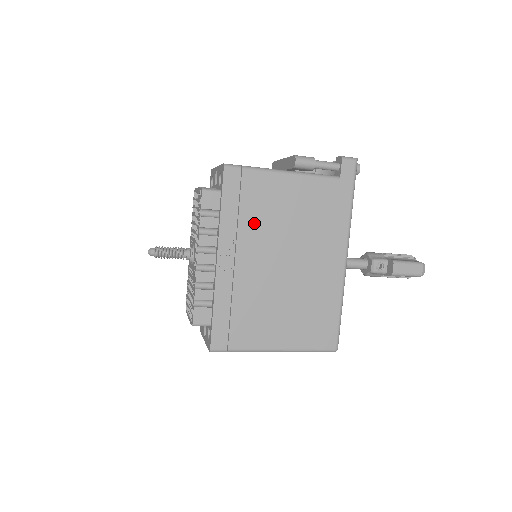
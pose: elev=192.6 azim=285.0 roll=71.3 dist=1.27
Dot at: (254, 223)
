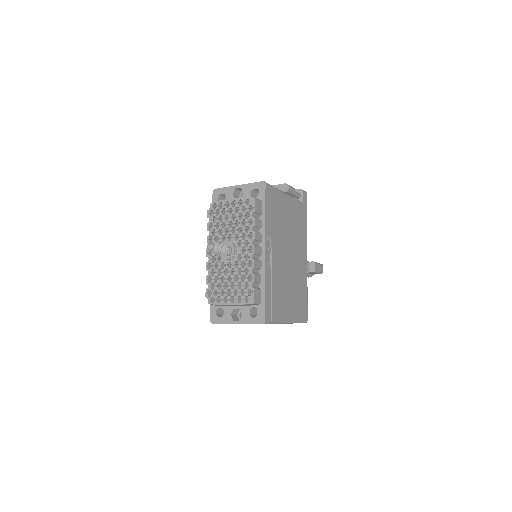
Dot at: (277, 226)
